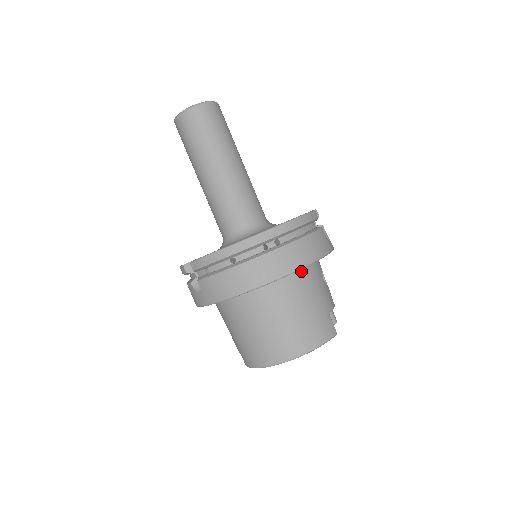
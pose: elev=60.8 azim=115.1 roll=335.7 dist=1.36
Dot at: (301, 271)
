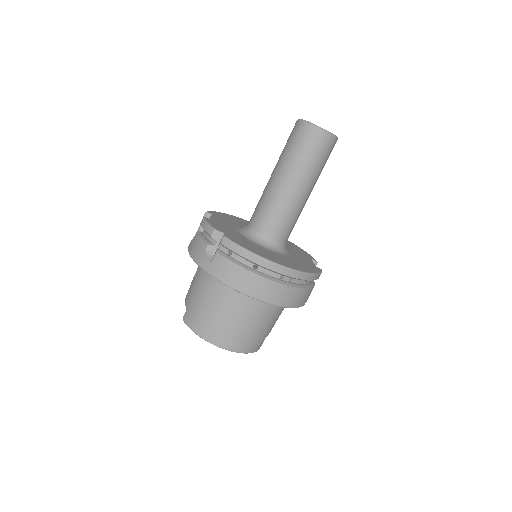
Dot at: occluded
